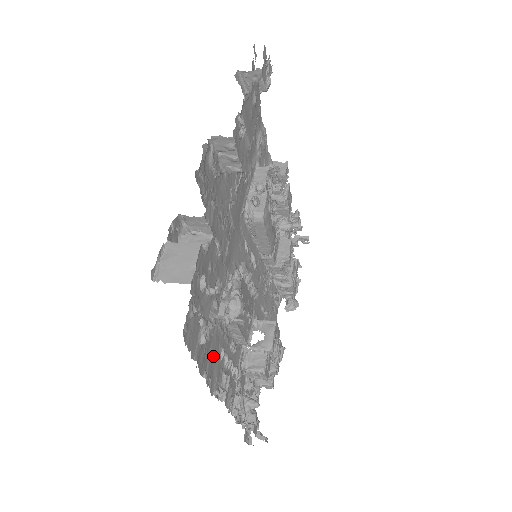
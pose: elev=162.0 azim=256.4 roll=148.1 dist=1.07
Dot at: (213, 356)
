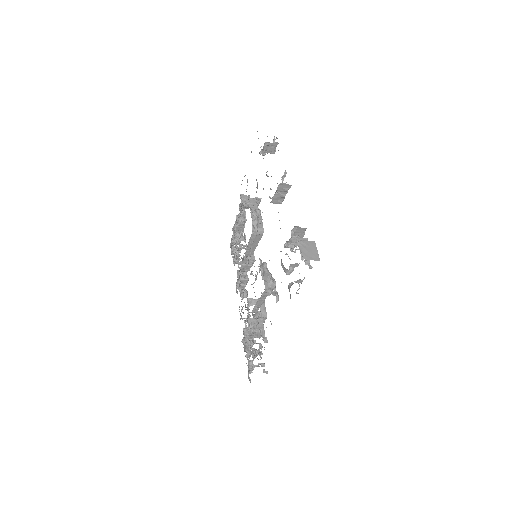
Dot at: occluded
